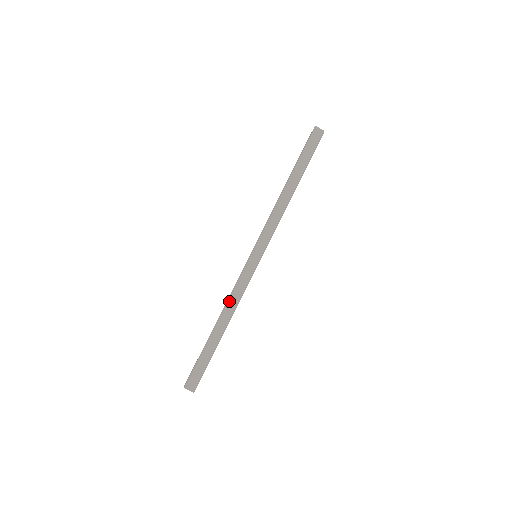
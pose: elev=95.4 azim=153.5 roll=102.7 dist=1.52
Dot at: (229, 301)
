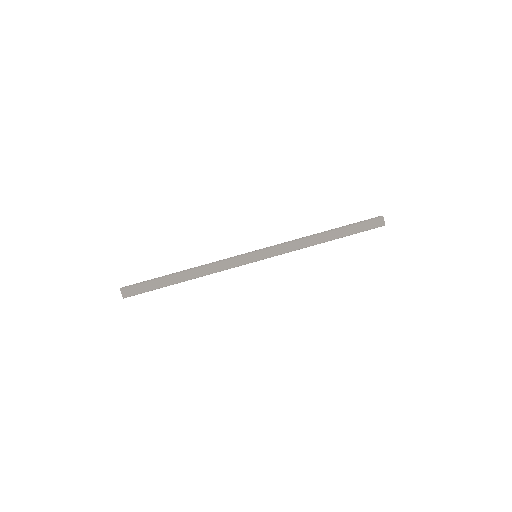
Dot at: (208, 266)
